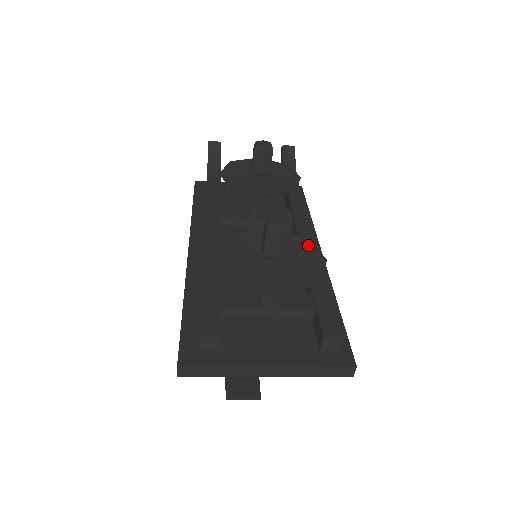
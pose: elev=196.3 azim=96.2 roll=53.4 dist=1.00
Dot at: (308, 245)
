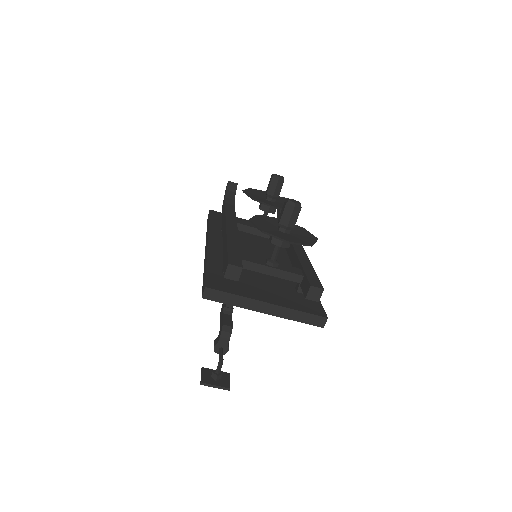
Dot at: (306, 231)
